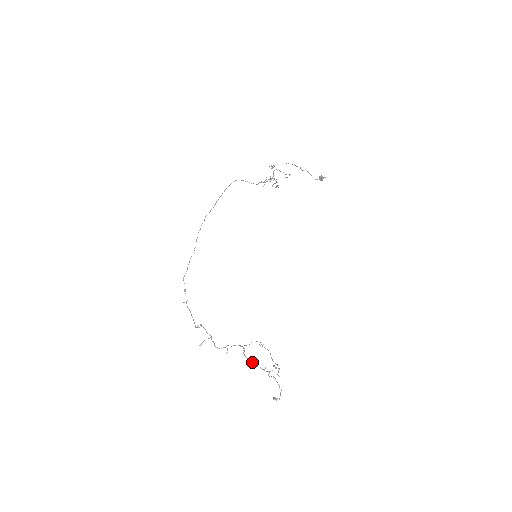
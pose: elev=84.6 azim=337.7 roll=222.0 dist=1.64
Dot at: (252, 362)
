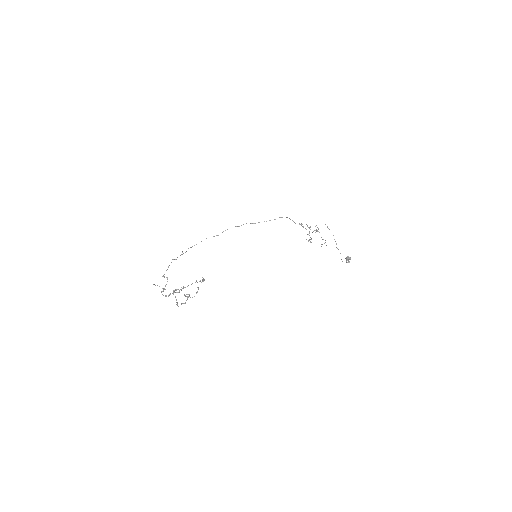
Dot at: occluded
